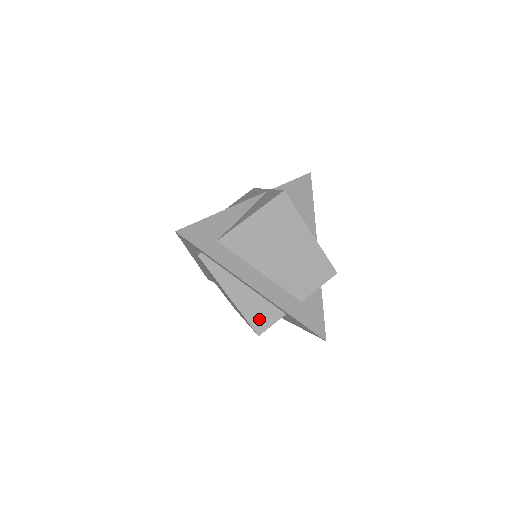
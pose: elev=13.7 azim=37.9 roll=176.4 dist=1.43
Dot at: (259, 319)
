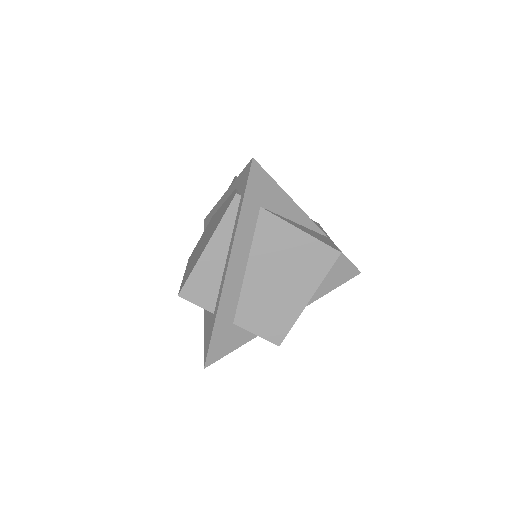
Dot at: (196, 288)
